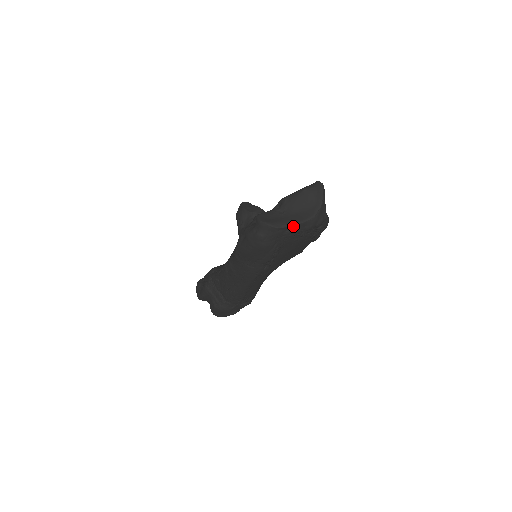
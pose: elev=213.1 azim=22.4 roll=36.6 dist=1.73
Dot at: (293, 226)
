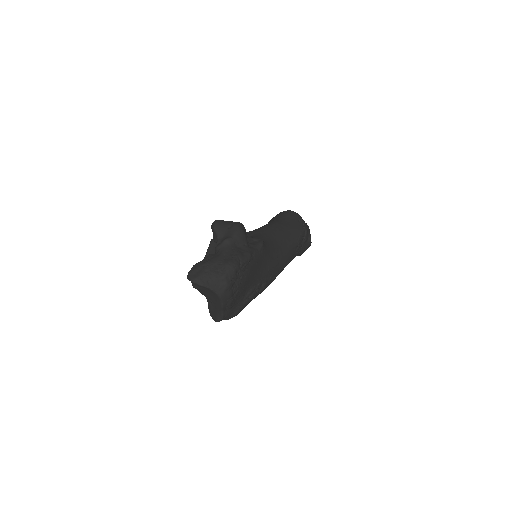
Dot at: (224, 309)
